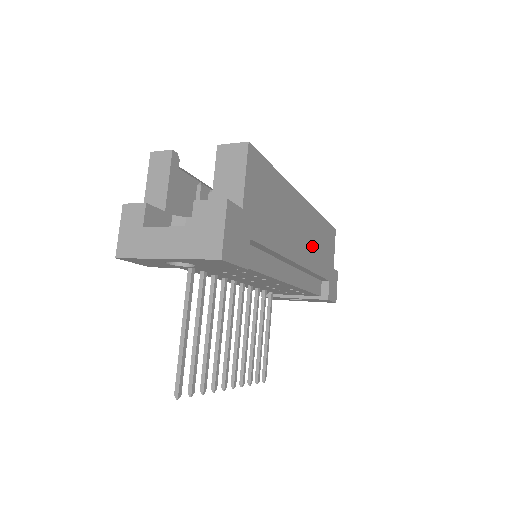
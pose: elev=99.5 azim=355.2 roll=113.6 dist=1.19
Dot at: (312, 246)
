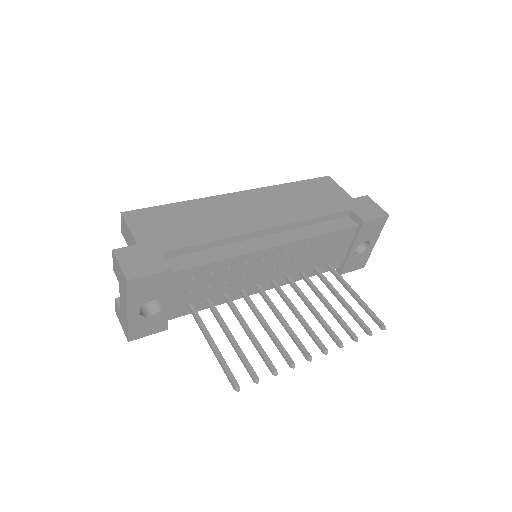
Dot at: (285, 208)
